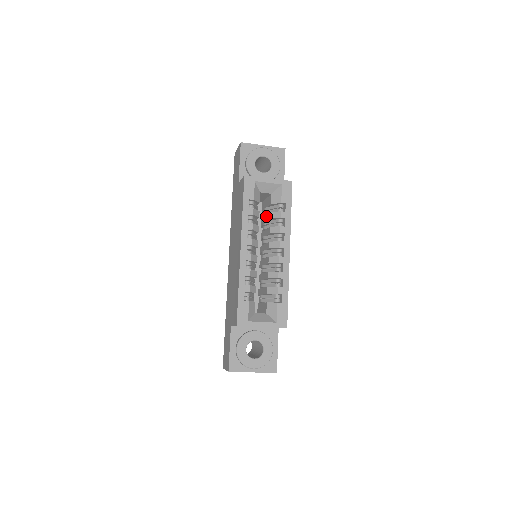
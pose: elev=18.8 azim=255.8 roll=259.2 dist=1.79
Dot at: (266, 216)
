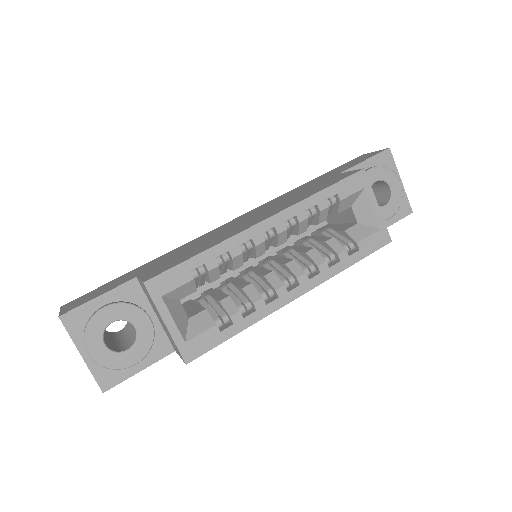
Dot at: (320, 236)
